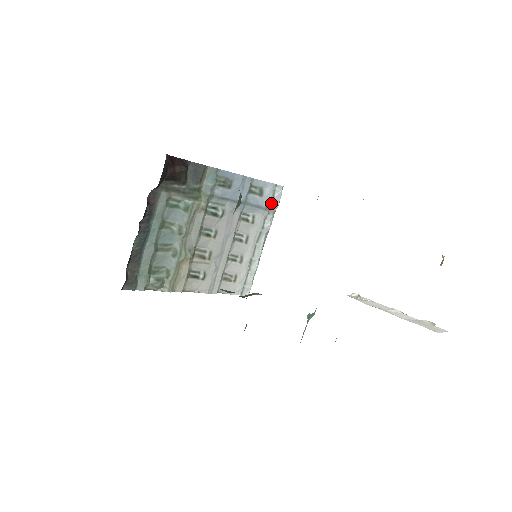
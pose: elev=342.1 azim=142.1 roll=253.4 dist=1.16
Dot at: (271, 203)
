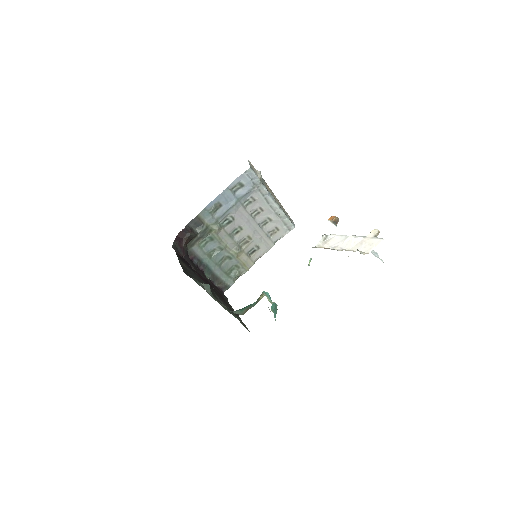
Dot at: (253, 181)
